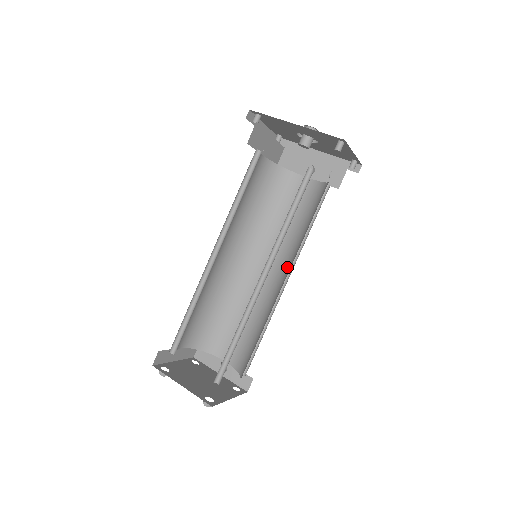
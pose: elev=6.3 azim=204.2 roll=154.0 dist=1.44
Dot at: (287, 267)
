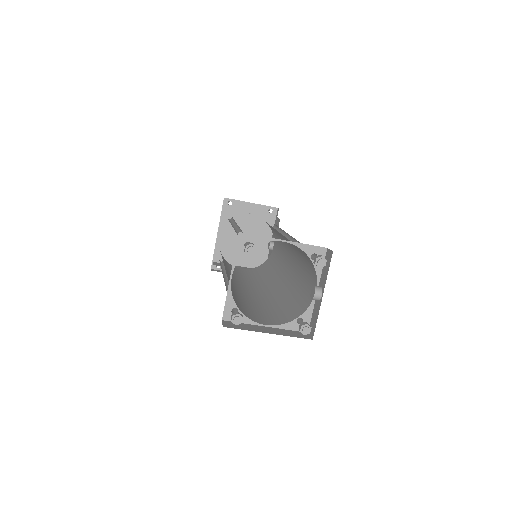
Dot at: (282, 237)
